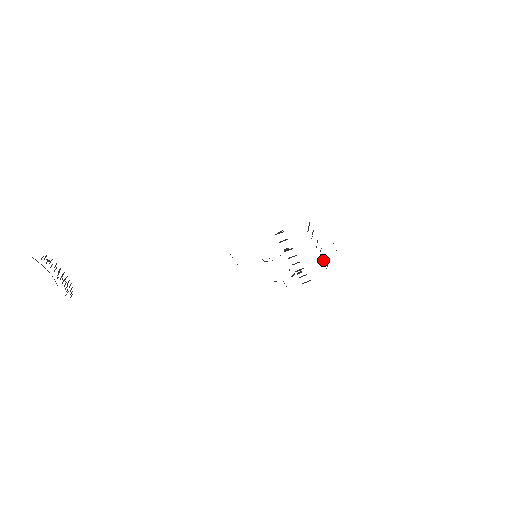
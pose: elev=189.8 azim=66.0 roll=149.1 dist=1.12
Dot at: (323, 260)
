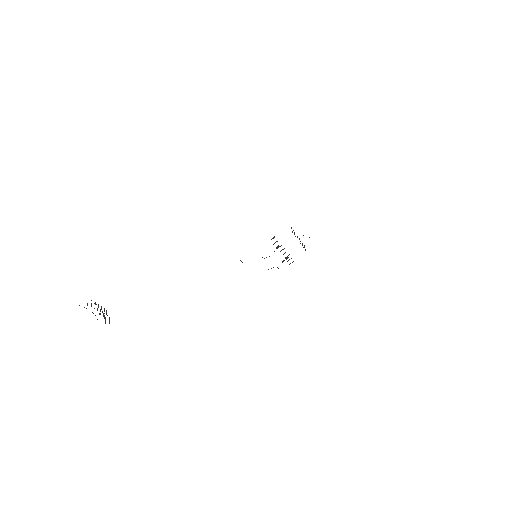
Dot at: occluded
